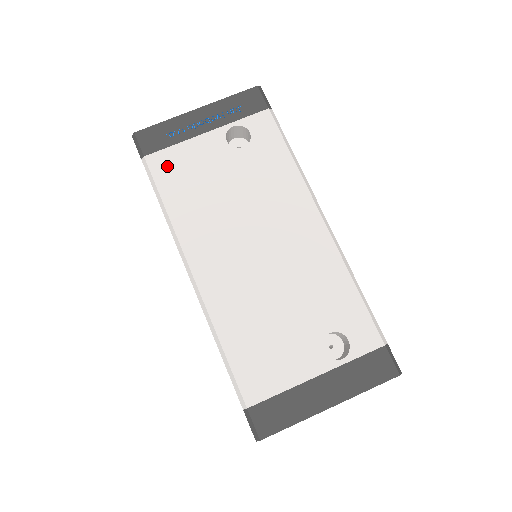
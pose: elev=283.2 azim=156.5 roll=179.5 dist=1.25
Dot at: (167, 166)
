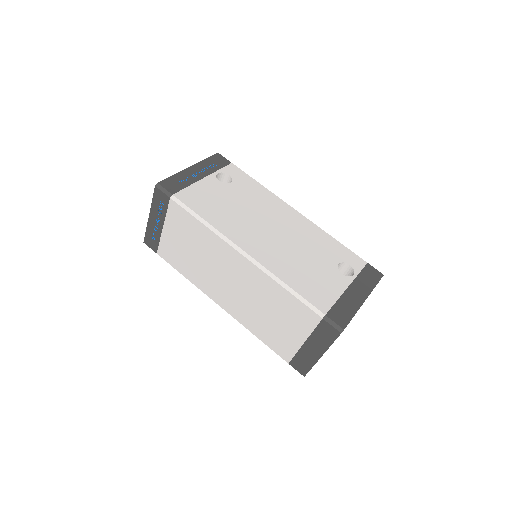
Dot at: (191, 198)
